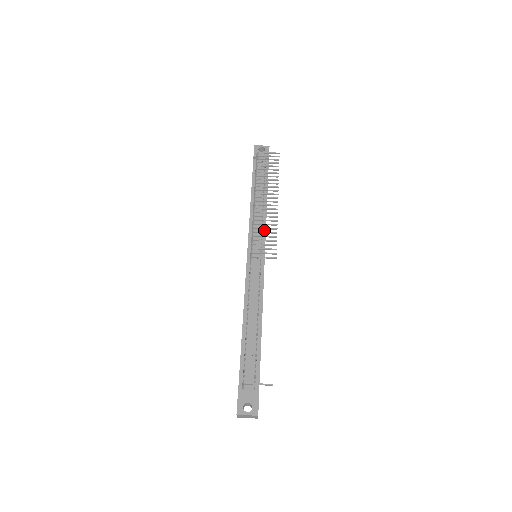
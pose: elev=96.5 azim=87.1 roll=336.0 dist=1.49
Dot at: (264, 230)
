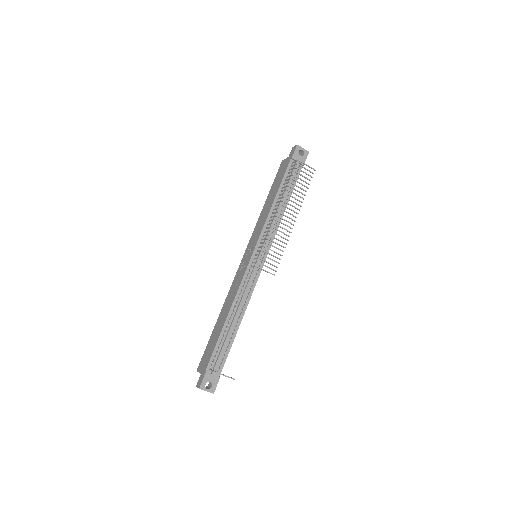
Dot at: (273, 238)
